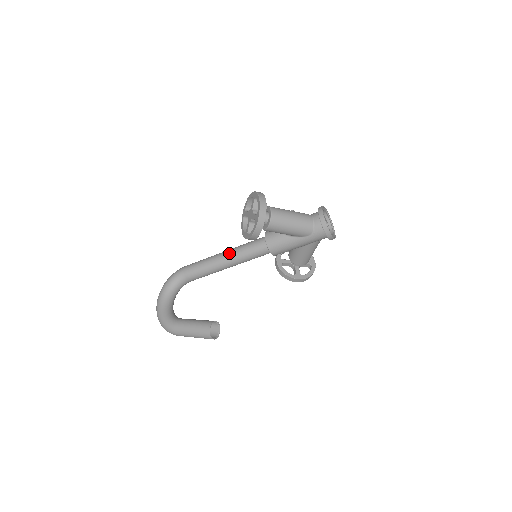
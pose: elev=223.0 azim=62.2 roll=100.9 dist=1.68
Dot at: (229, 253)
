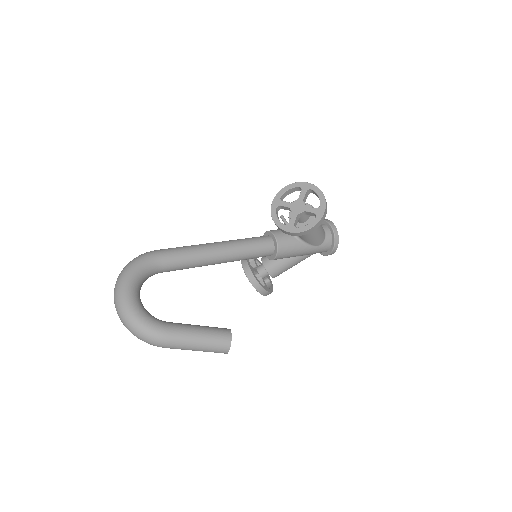
Dot at: (228, 245)
